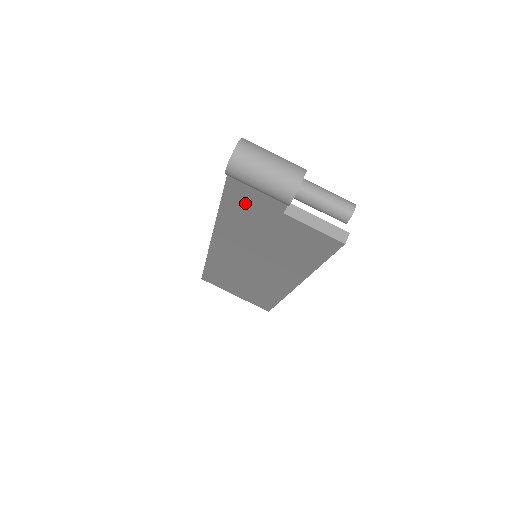
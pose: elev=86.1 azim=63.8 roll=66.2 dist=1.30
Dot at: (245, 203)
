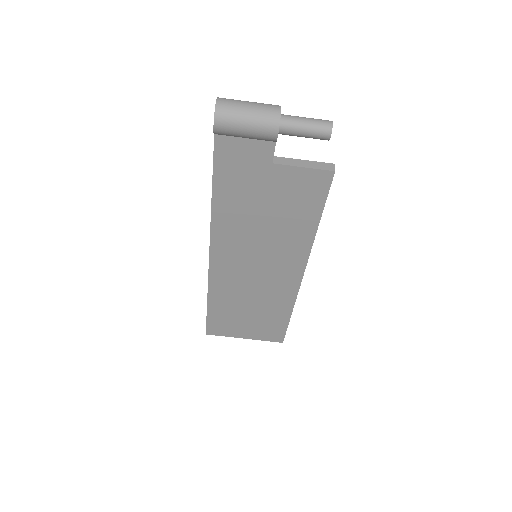
Dot at: (235, 172)
